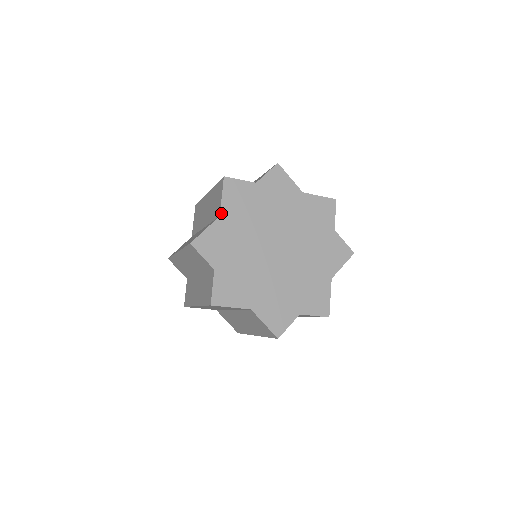
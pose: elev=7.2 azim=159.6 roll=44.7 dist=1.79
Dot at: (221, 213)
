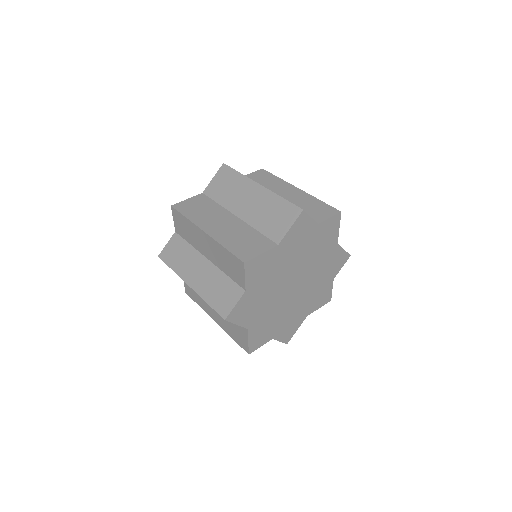
Dot at: (281, 243)
